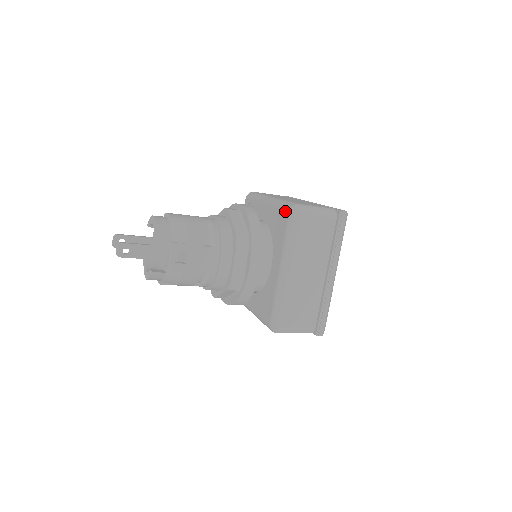
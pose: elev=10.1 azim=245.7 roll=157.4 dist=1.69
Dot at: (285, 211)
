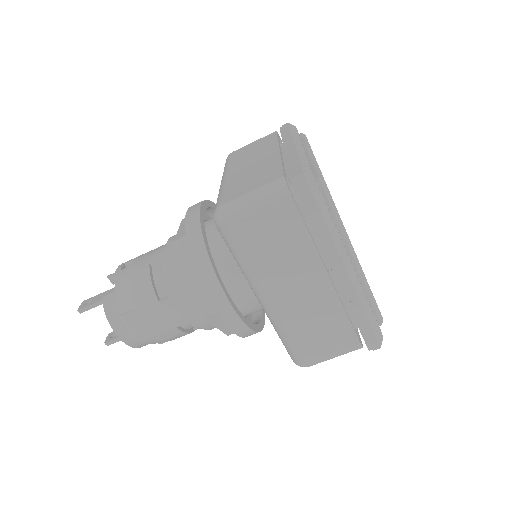
Dot at: occluded
